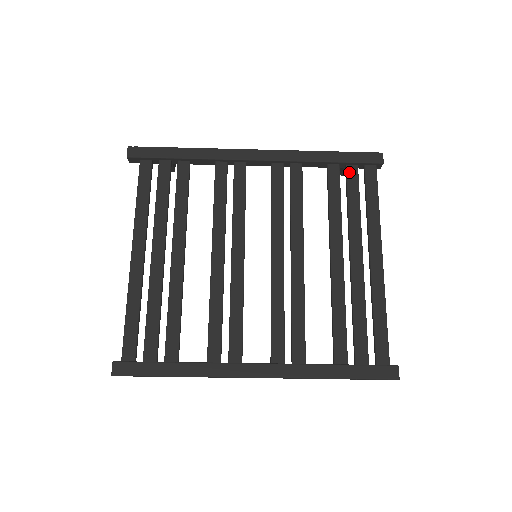
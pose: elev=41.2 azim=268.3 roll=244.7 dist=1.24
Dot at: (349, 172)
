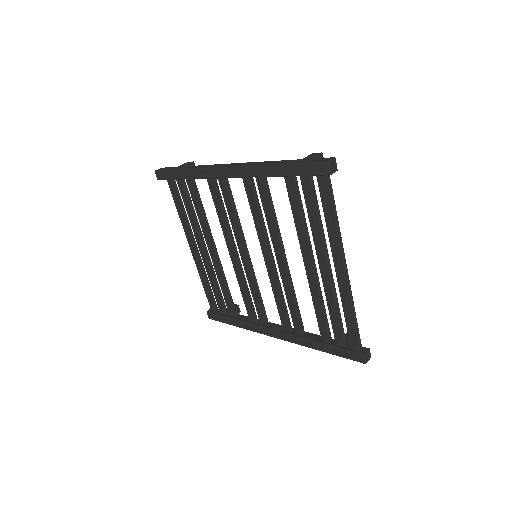
Dot at: (303, 183)
